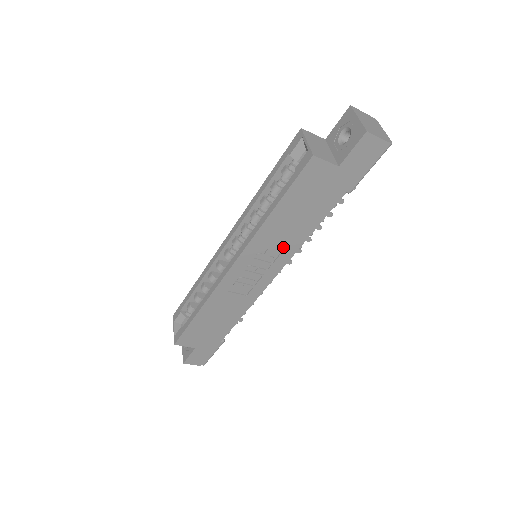
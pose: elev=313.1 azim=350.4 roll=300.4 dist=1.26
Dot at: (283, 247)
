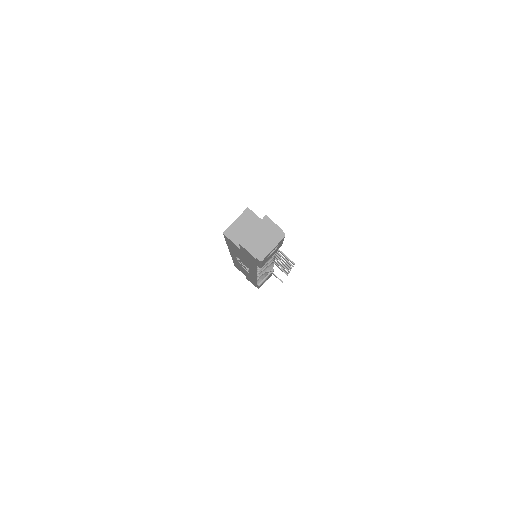
Dot at: (247, 265)
